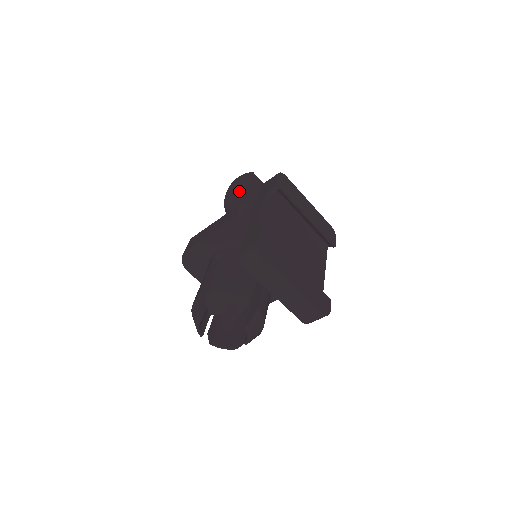
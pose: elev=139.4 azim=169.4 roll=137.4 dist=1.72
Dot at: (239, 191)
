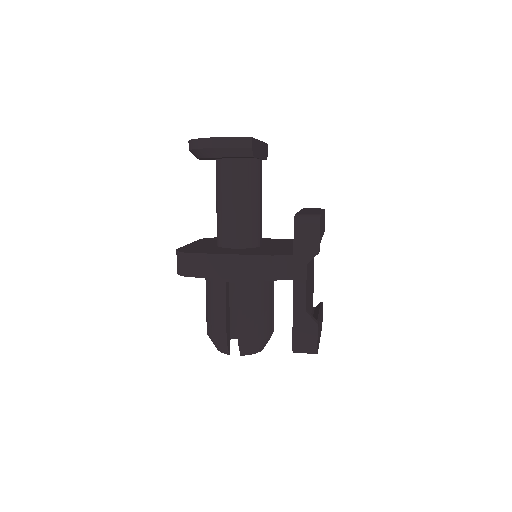
Dot at: (228, 157)
